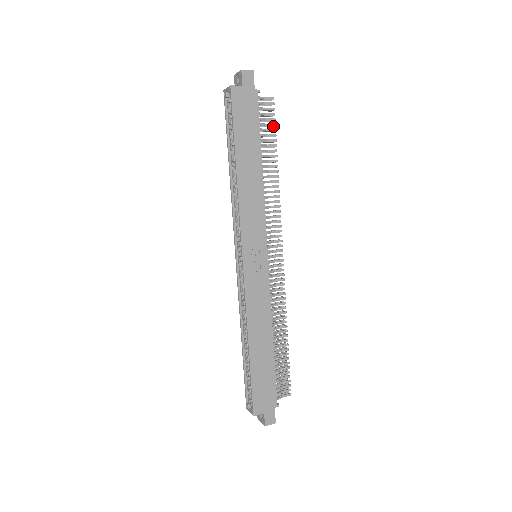
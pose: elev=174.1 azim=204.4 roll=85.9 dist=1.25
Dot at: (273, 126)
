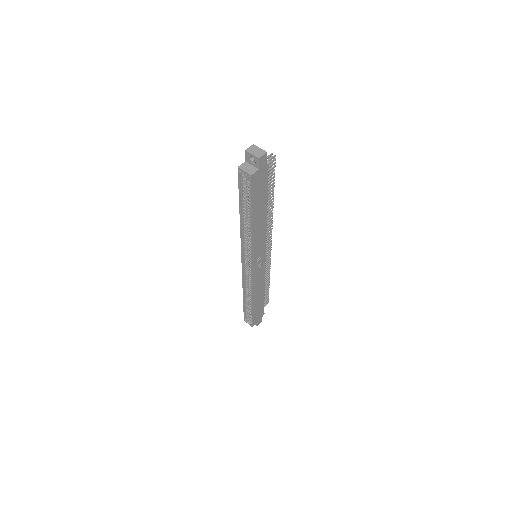
Dot at: occluded
